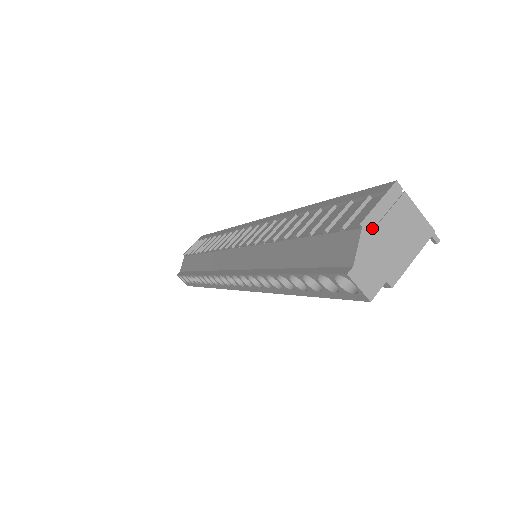
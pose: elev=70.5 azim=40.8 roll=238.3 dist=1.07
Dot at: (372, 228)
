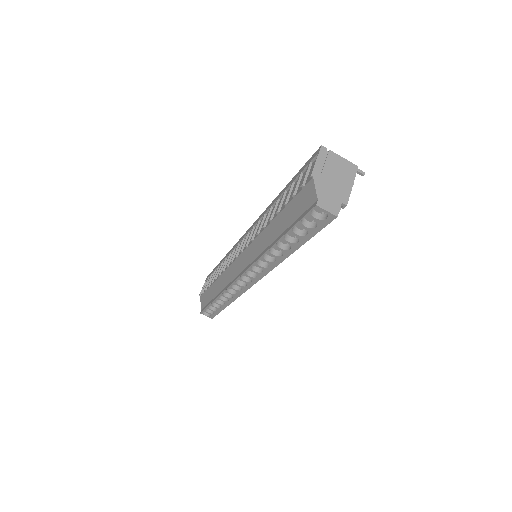
Dot at: (319, 176)
